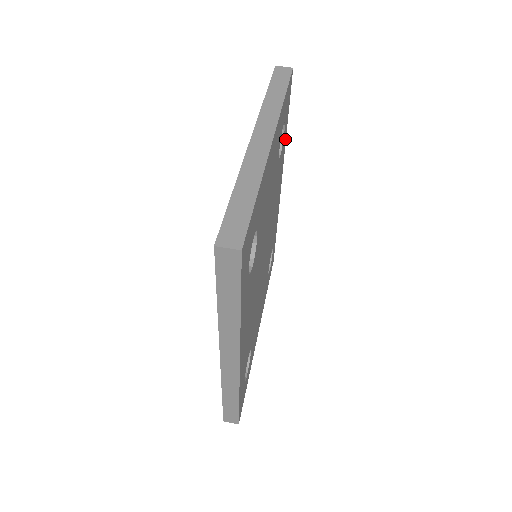
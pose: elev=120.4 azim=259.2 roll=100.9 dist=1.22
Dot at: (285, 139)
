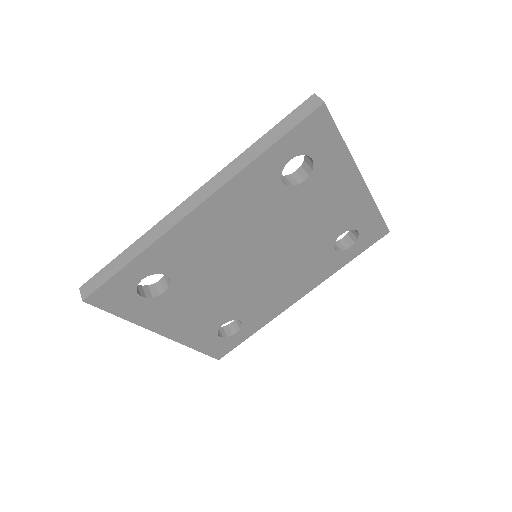
Dot at: (340, 266)
